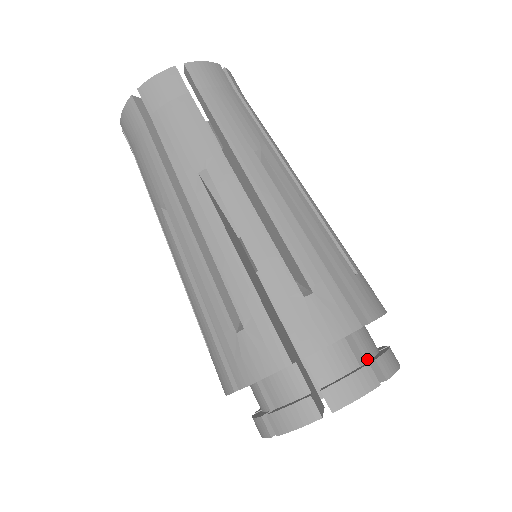
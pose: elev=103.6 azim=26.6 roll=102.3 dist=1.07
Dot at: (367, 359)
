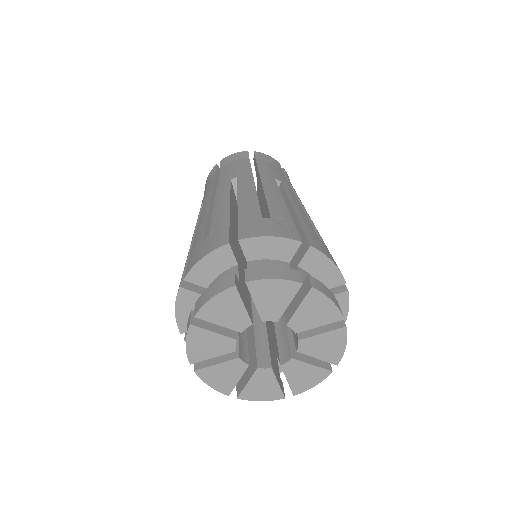
Dot at: occluded
